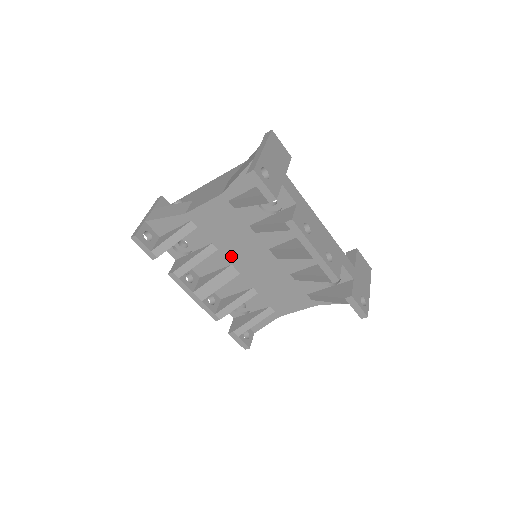
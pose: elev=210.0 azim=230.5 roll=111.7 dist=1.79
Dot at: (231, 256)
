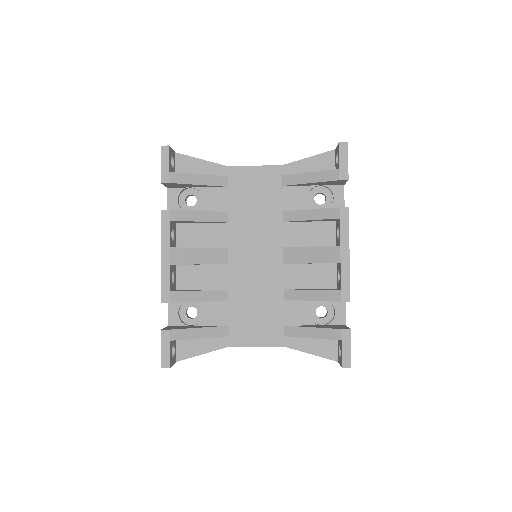
Dot at: (236, 237)
